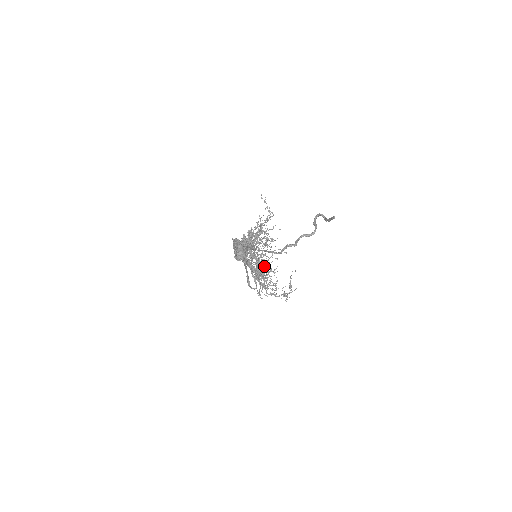
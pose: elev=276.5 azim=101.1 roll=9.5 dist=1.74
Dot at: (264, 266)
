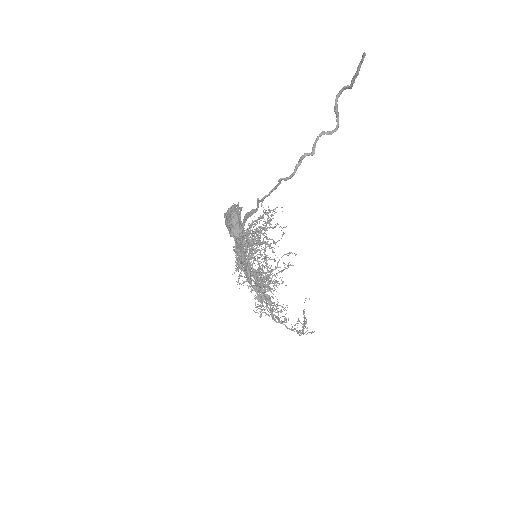
Dot at: (267, 279)
